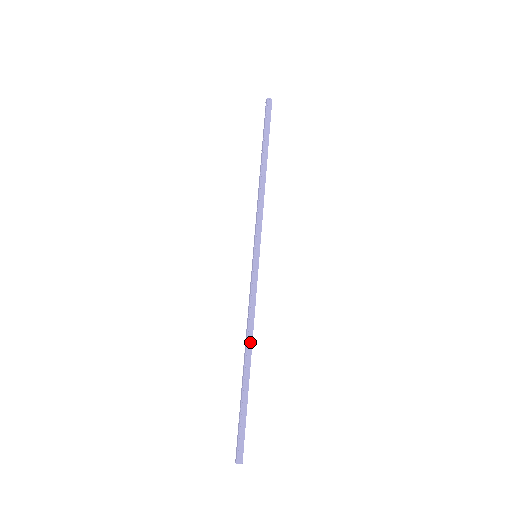
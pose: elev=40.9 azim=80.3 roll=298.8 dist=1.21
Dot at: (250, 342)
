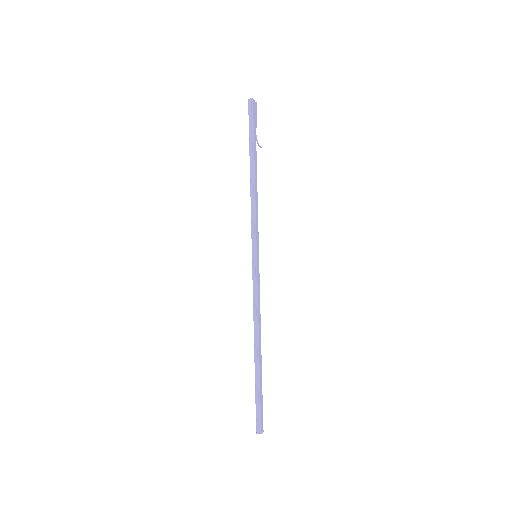
Dot at: (256, 334)
